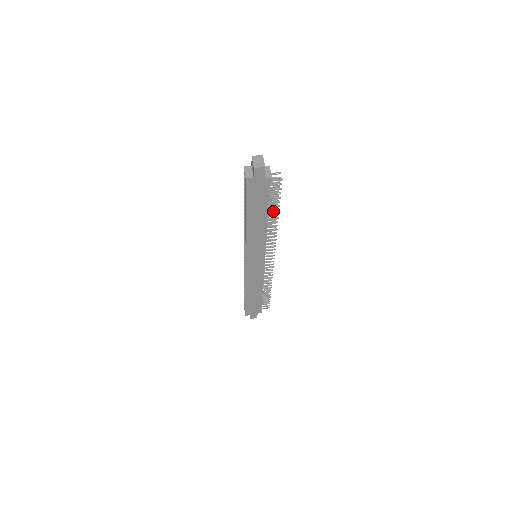
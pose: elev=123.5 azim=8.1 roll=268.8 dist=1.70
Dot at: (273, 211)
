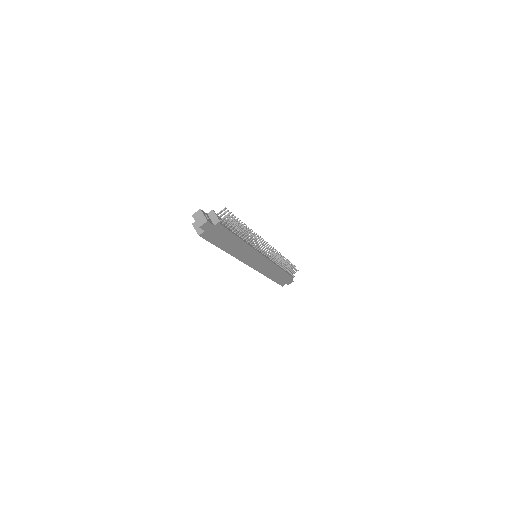
Dot at: occluded
